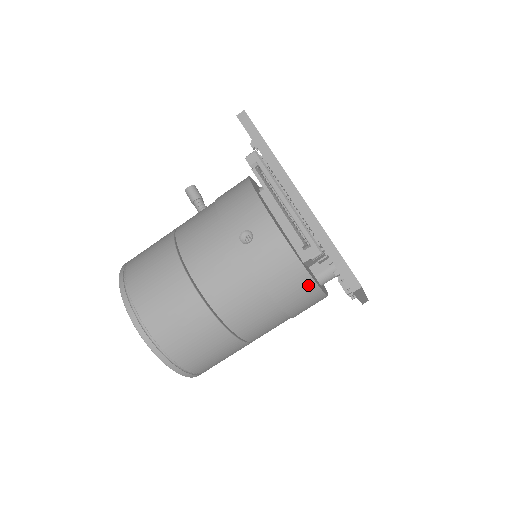
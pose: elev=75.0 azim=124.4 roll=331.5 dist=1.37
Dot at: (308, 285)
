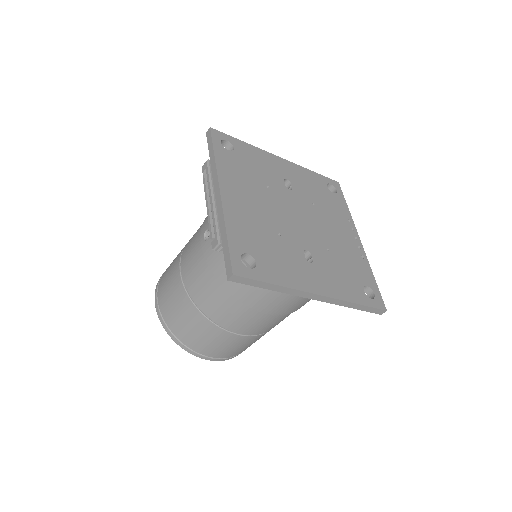
Dot at: occluded
